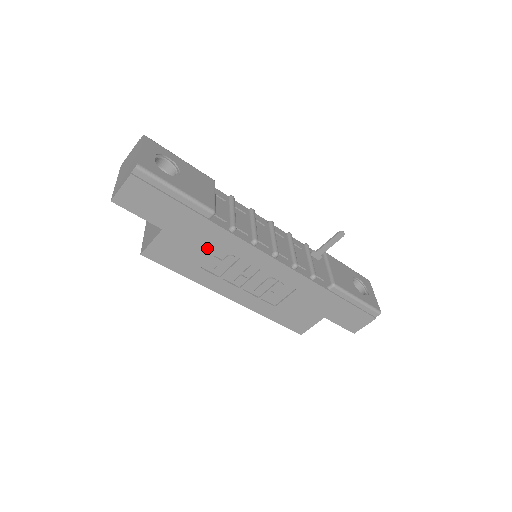
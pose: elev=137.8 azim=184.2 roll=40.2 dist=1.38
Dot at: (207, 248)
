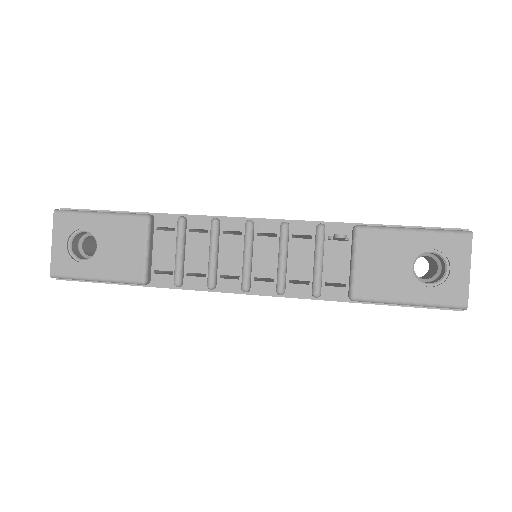
Dot at: occluded
